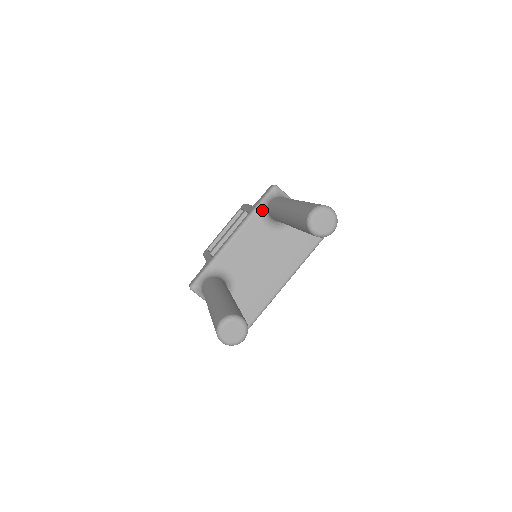
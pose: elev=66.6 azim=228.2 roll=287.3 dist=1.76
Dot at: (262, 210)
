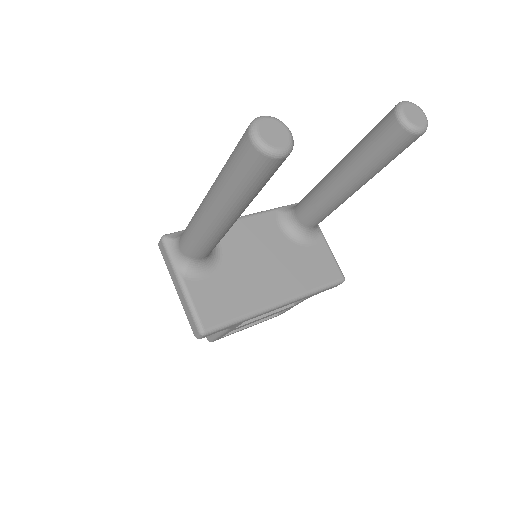
Dot at: (286, 210)
